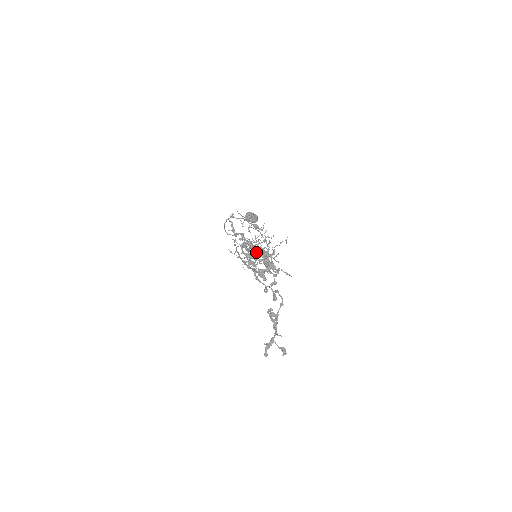
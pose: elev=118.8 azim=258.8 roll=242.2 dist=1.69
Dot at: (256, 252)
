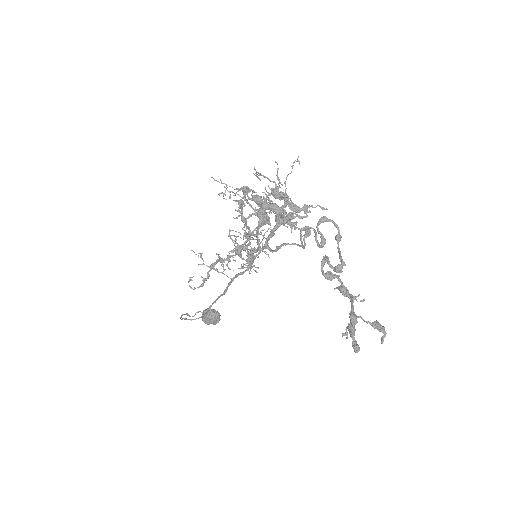
Dot at: (262, 206)
